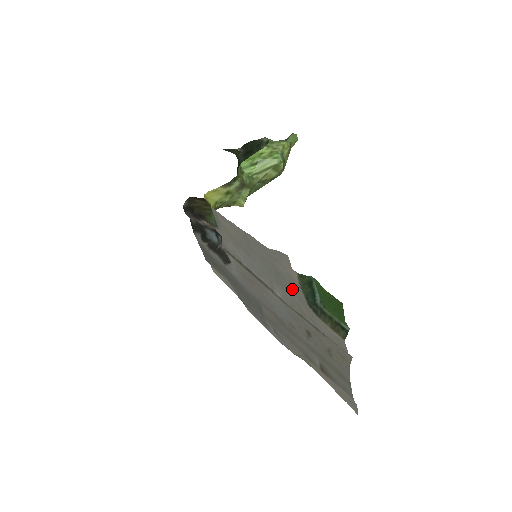
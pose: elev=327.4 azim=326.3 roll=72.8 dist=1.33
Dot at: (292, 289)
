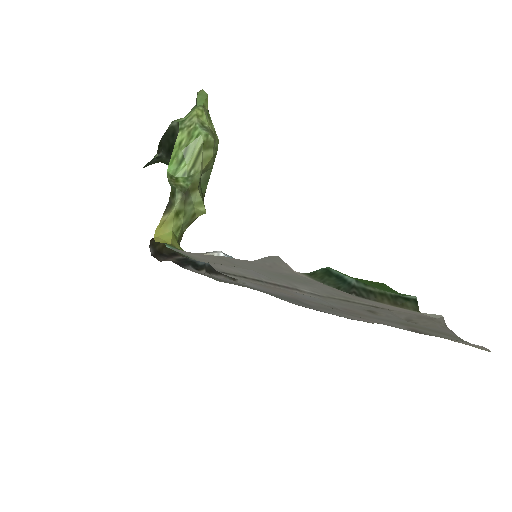
Dot at: (315, 282)
